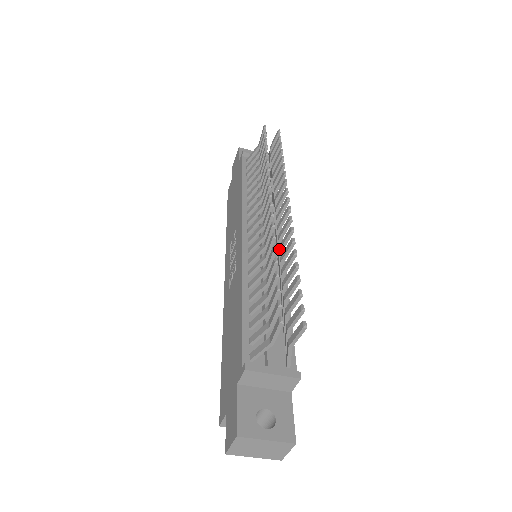
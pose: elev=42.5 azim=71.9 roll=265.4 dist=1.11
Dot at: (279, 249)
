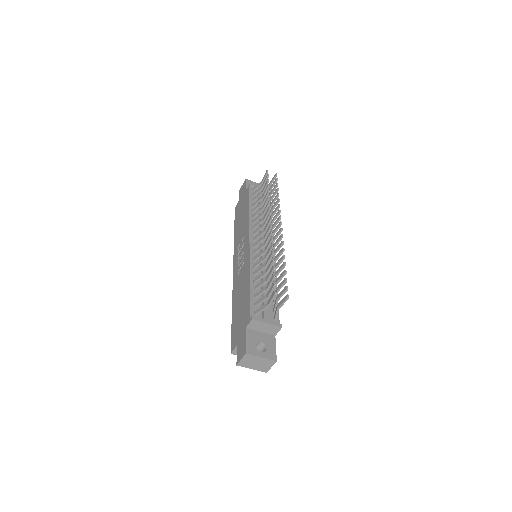
Dot at: occluded
